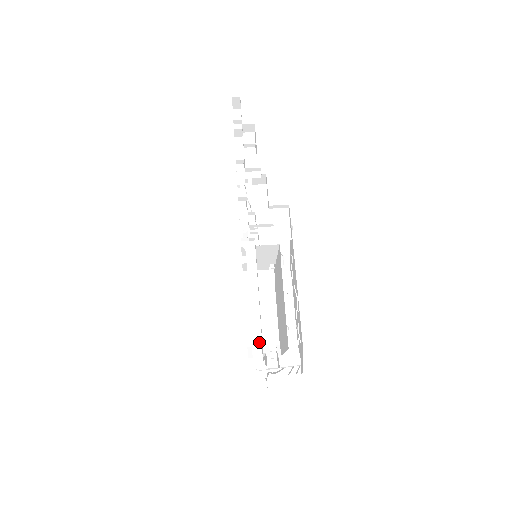
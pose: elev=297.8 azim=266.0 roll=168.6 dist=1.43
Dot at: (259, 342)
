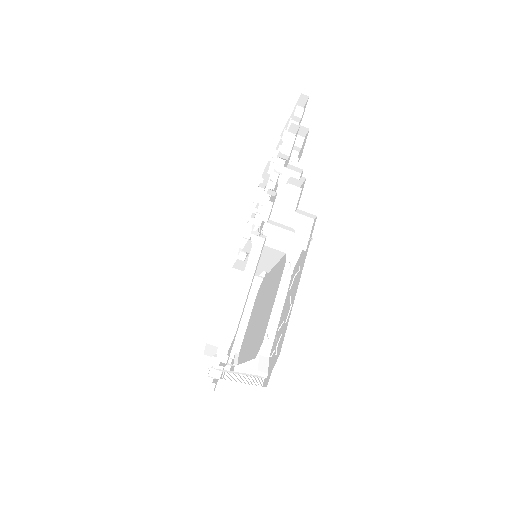
Dot at: (230, 339)
